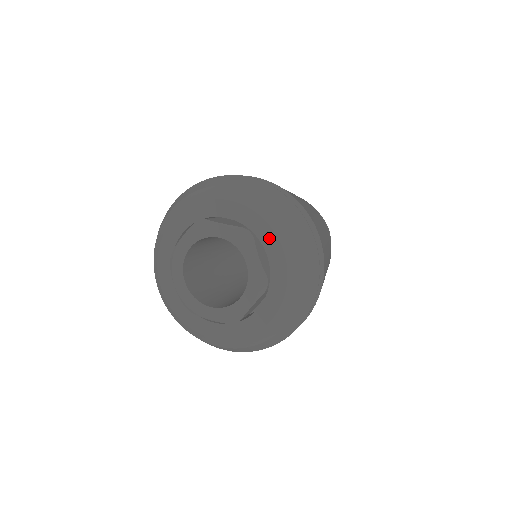
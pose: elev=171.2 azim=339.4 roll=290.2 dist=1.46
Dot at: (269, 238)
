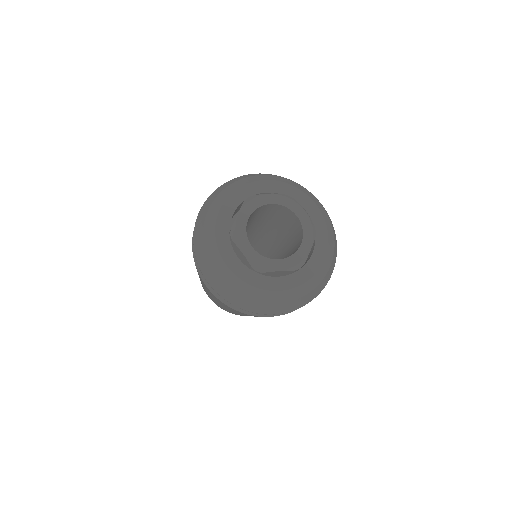
Dot at: (304, 199)
